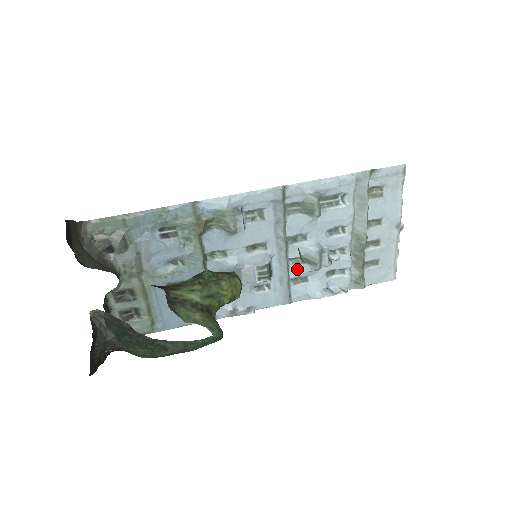
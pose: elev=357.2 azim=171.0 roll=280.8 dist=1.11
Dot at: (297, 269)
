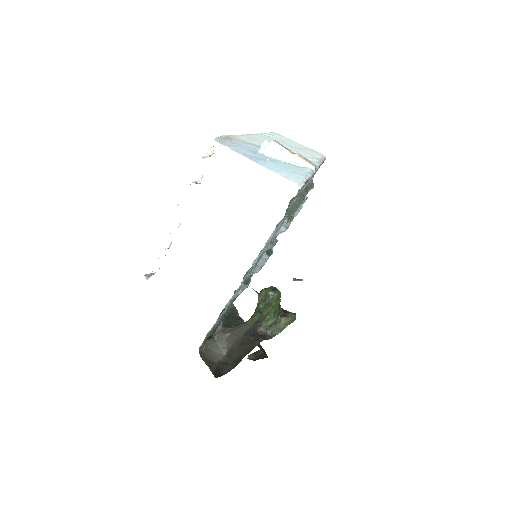
Dot at: occluded
